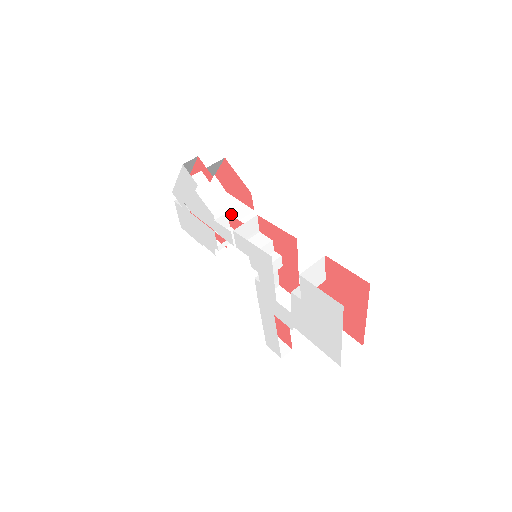
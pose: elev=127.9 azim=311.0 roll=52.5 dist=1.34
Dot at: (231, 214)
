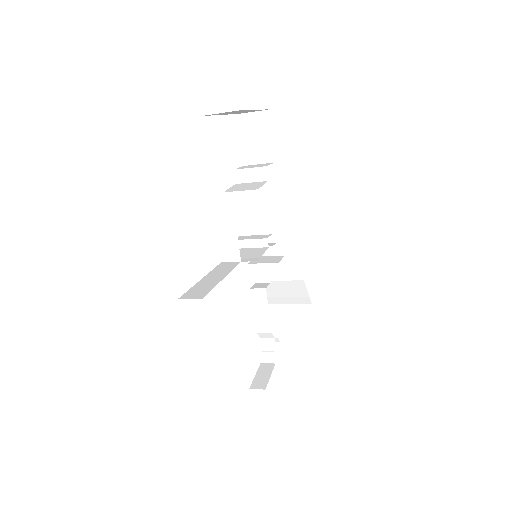
Dot at: occluded
